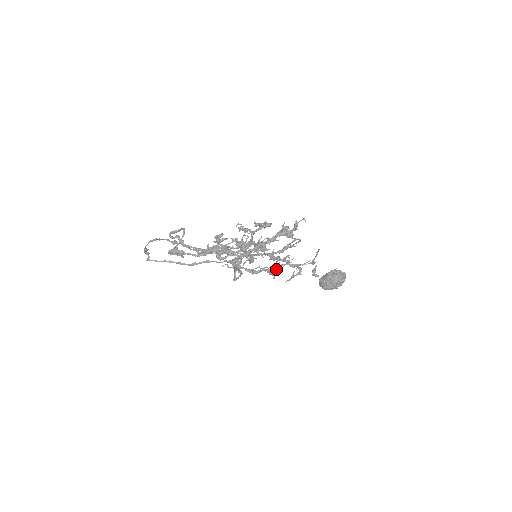
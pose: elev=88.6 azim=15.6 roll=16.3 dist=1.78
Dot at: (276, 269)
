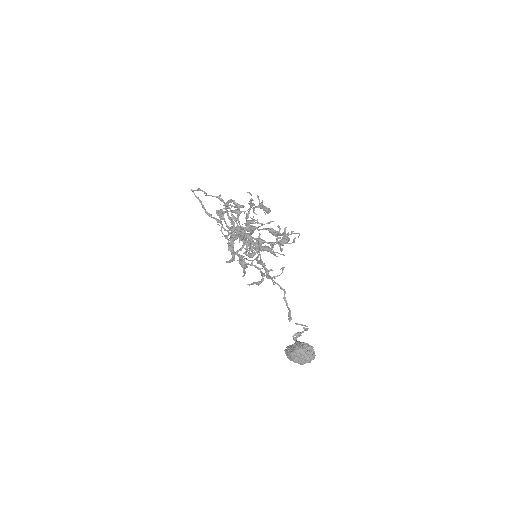
Dot at: (247, 263)
